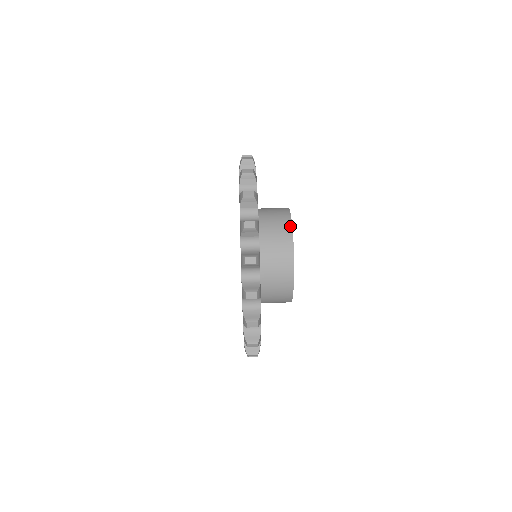
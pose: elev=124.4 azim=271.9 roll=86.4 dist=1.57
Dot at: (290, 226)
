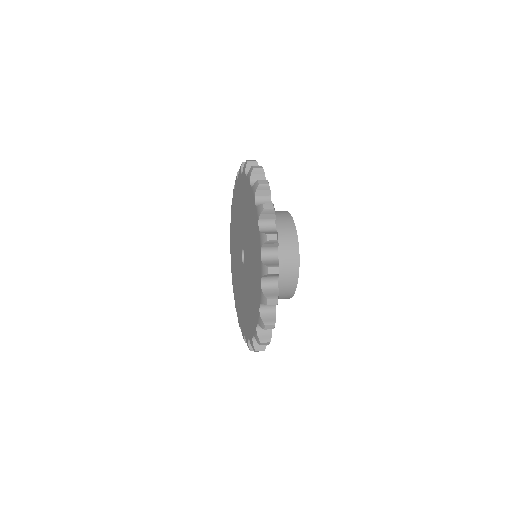
Dot at: (292, 221)
